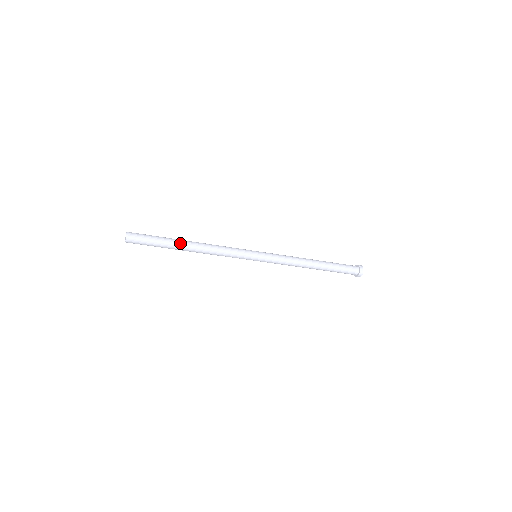
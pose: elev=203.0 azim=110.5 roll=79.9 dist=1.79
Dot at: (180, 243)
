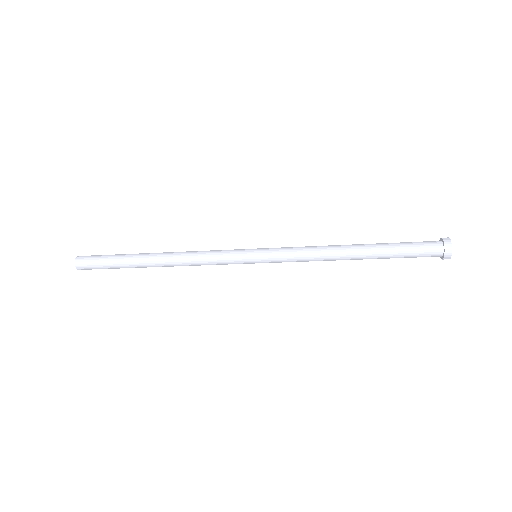
Dot at: (143, 254)
